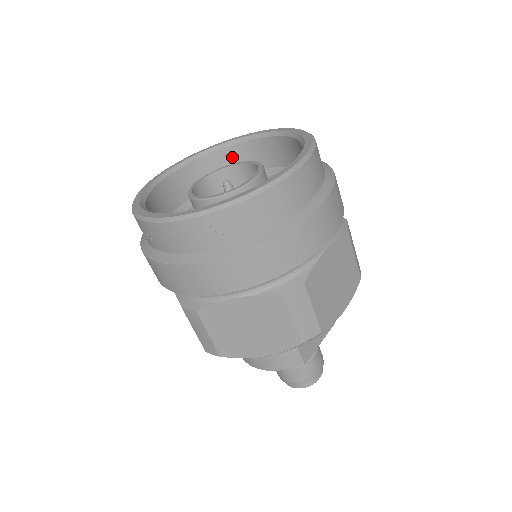
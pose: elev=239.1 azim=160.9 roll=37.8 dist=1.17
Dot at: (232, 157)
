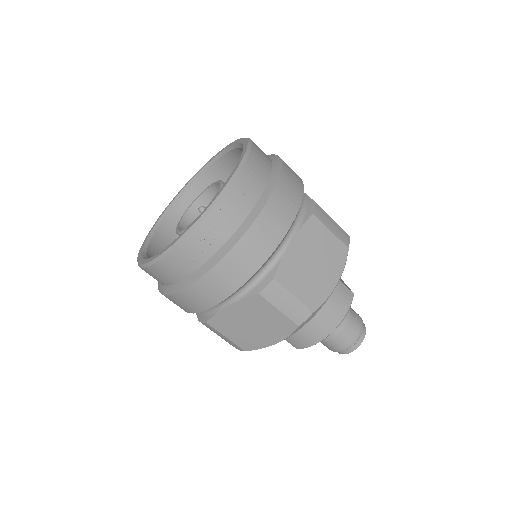
Dot at: (173, 223)
